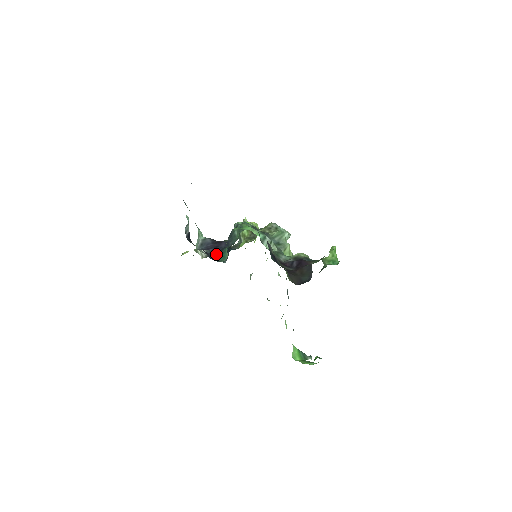
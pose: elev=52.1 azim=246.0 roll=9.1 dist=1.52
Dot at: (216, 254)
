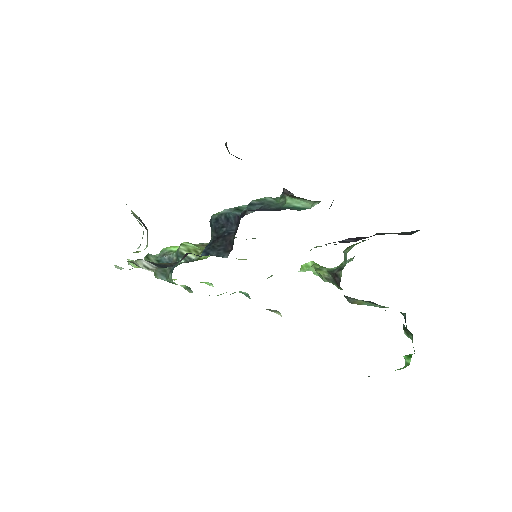
Dot at: (276, 210)
